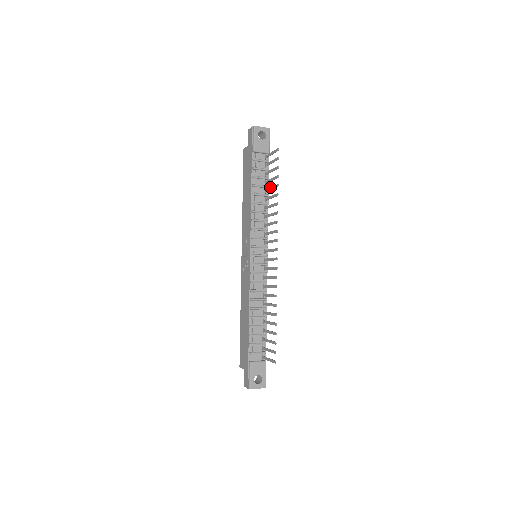
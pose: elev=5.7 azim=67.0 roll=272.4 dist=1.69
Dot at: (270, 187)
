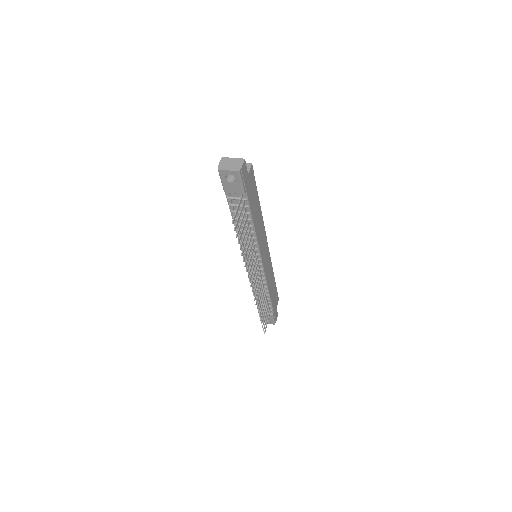
Dot at: (244, 233)
